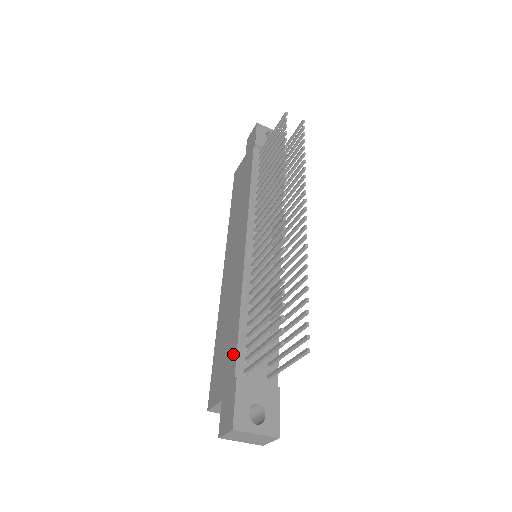
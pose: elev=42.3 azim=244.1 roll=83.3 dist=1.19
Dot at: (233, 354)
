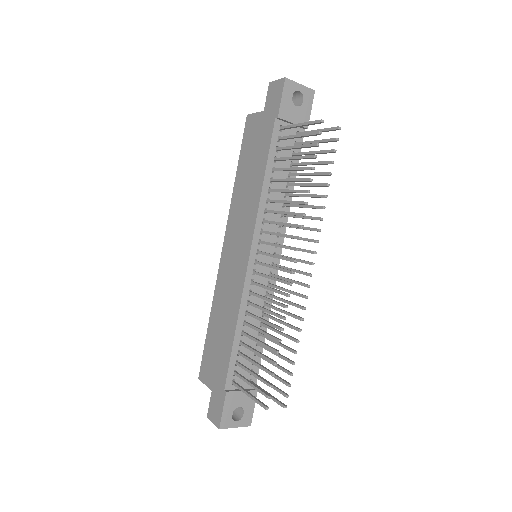
Dot at: (225, 365)
